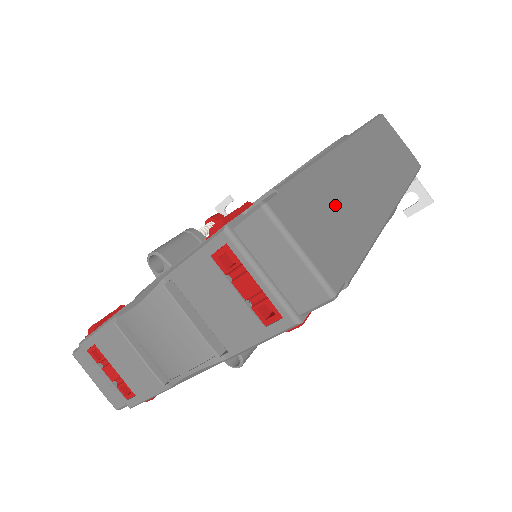
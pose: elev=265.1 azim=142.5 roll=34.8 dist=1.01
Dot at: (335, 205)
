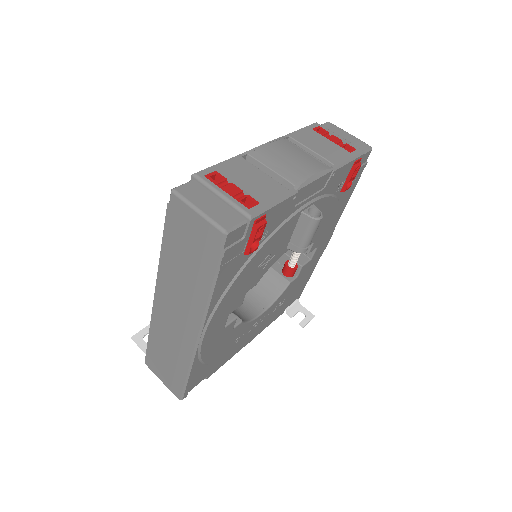
Dot at: occluded
